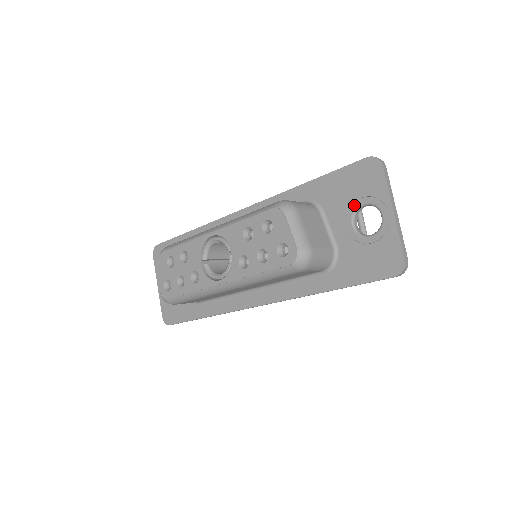
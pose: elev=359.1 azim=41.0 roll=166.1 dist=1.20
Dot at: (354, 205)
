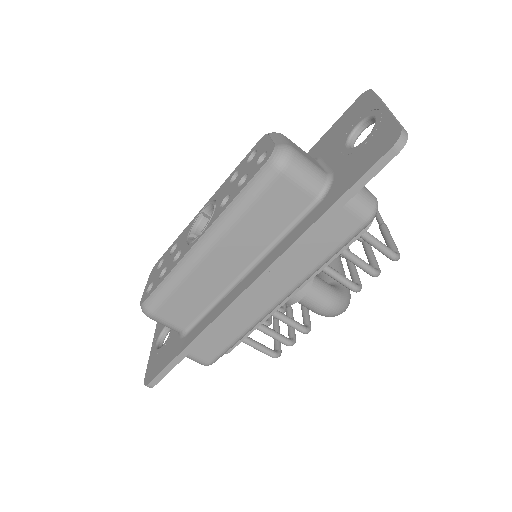
Dot at: (348, 132)
